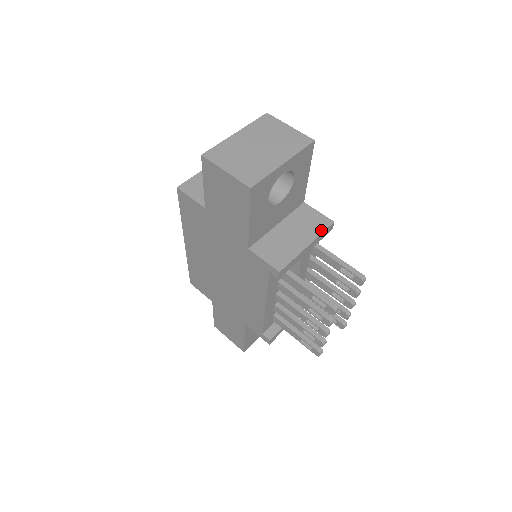
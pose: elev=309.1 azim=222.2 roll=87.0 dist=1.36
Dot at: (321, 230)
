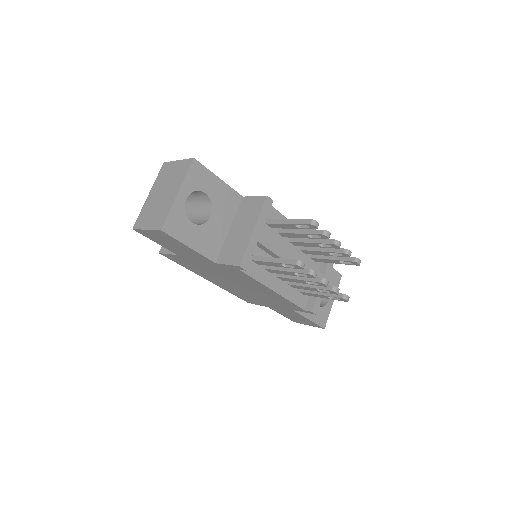
Dot at: (259, 210)
